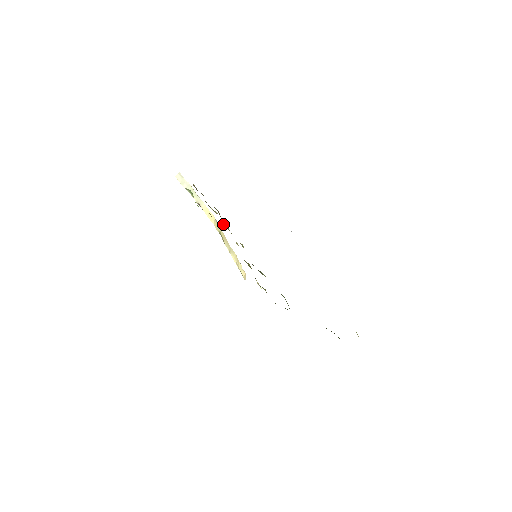
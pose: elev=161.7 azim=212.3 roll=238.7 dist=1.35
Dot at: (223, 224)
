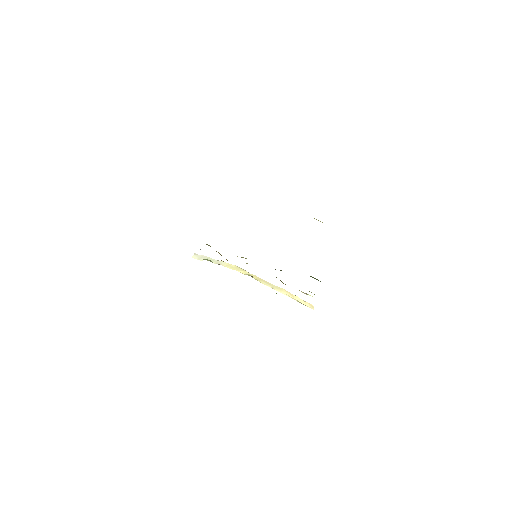
Dot at: occluded
